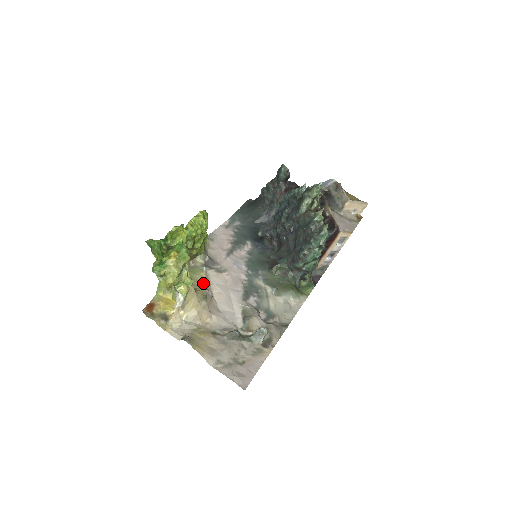
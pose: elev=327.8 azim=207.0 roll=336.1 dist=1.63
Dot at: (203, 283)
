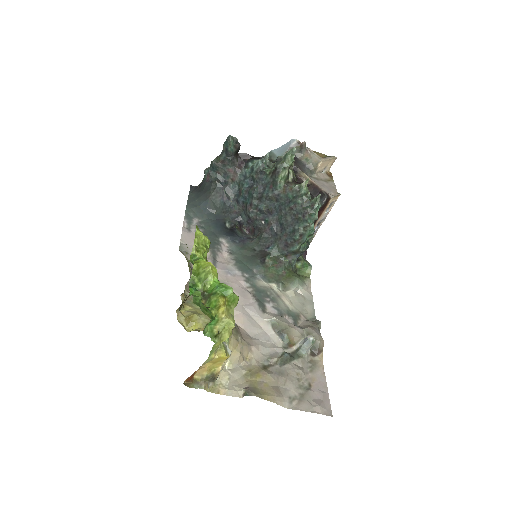
Dot at: occluded
